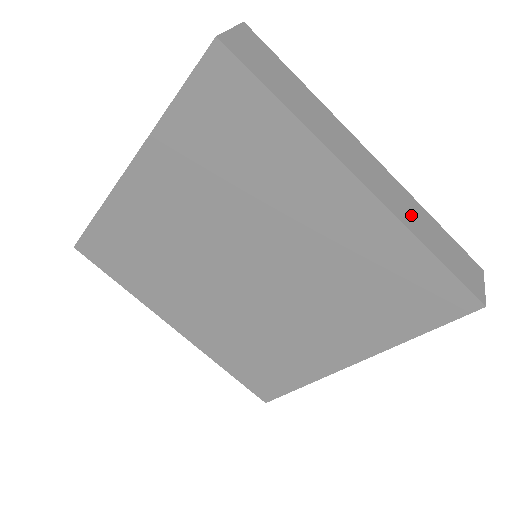
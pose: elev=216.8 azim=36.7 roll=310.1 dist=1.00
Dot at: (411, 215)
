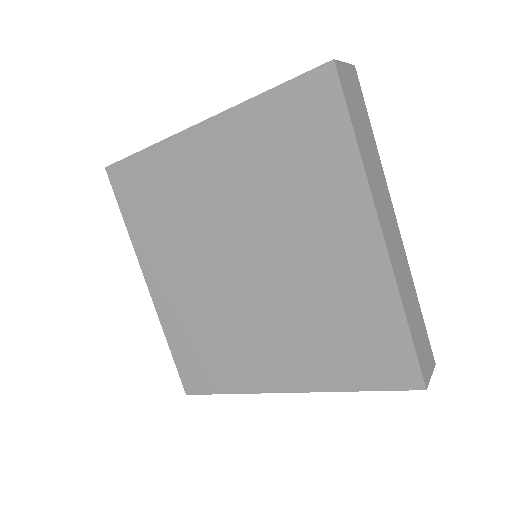
Dot at: (404, 283)
